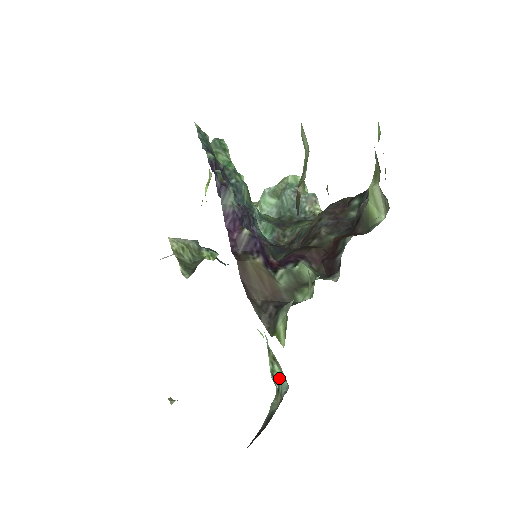
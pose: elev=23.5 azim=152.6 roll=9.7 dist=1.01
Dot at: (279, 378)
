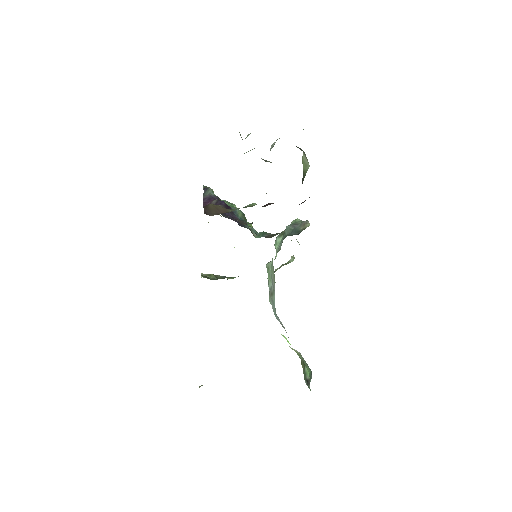
Dot at: (309, 377)
